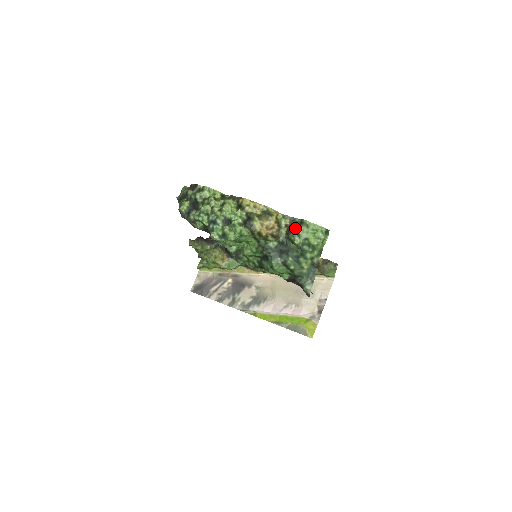
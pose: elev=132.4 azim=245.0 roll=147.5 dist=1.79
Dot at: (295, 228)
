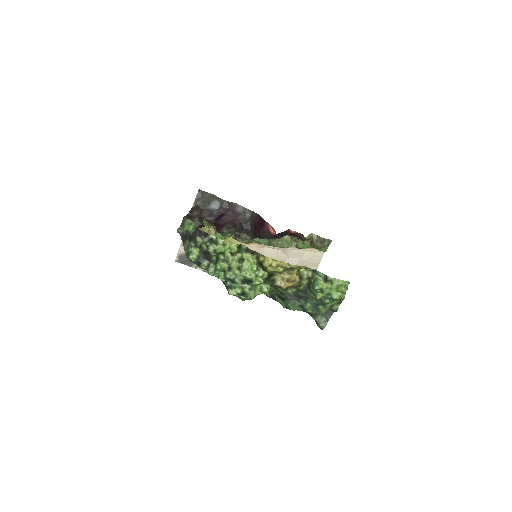
Dot at: (319, 286)
